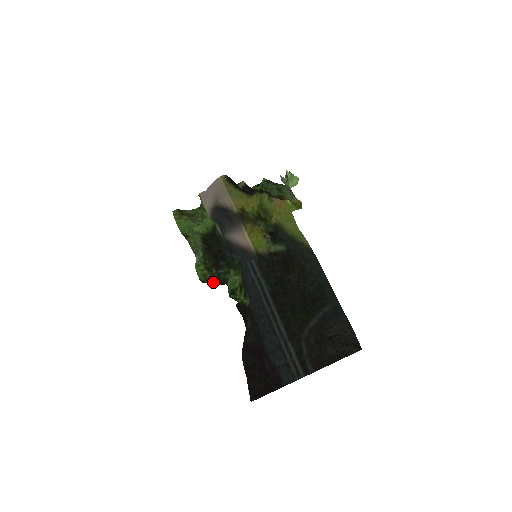
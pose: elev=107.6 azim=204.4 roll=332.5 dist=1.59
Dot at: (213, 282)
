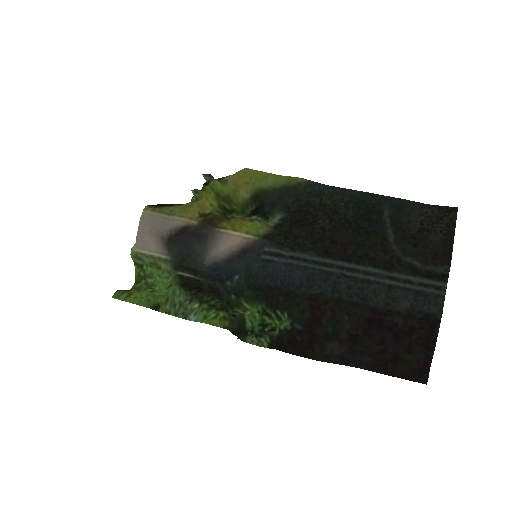
Dot at: (233, 332)
